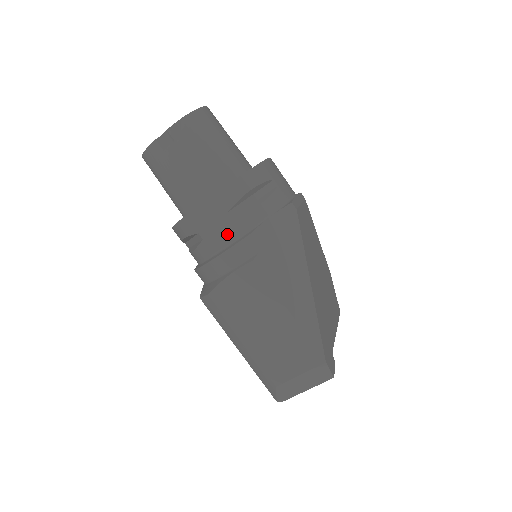
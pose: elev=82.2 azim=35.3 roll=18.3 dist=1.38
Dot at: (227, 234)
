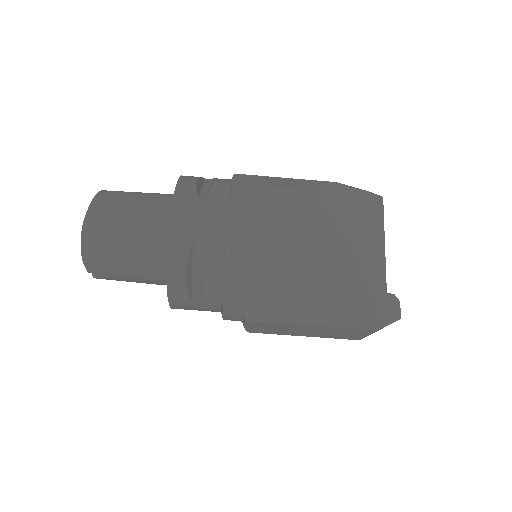
Dot at: (210, 308)
